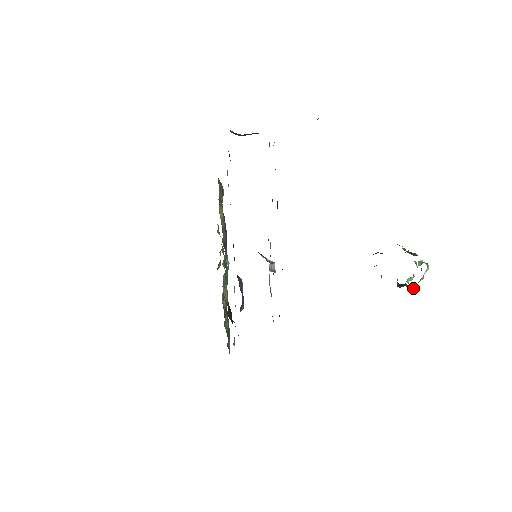
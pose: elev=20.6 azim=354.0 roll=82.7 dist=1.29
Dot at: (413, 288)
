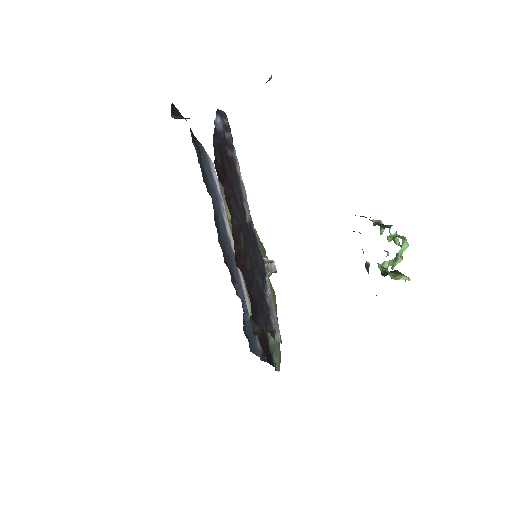
Dot at: (404, 275)
